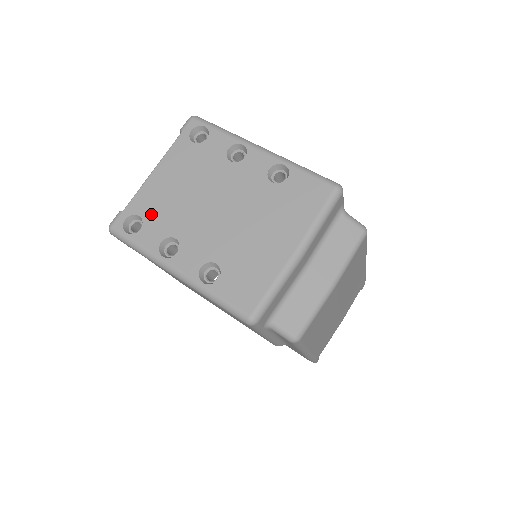
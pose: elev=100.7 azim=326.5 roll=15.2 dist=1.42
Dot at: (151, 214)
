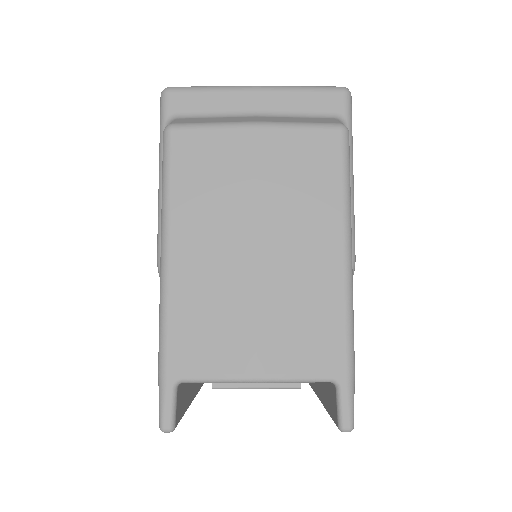
Dot at: occluded
